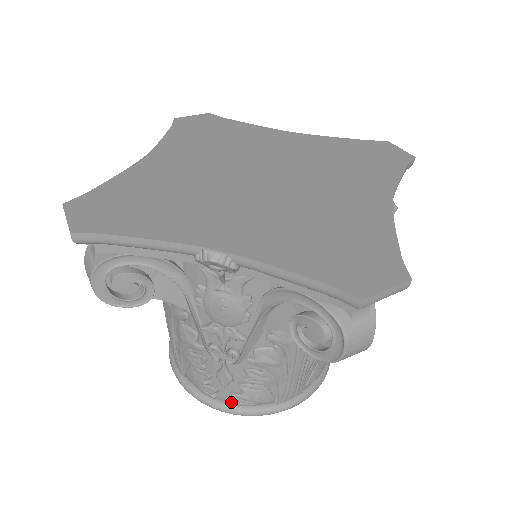
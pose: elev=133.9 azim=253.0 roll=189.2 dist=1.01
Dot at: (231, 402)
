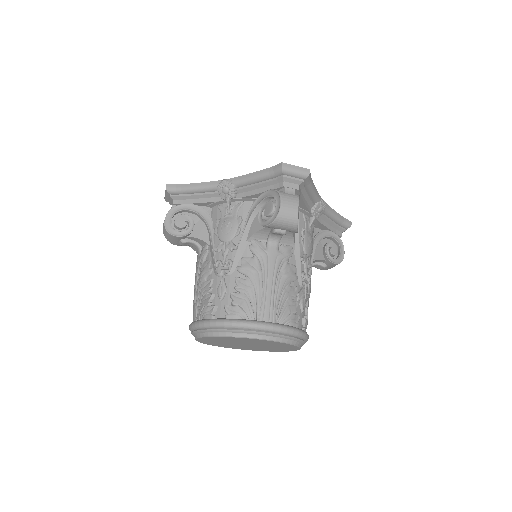
Dot at: (224, 318)
